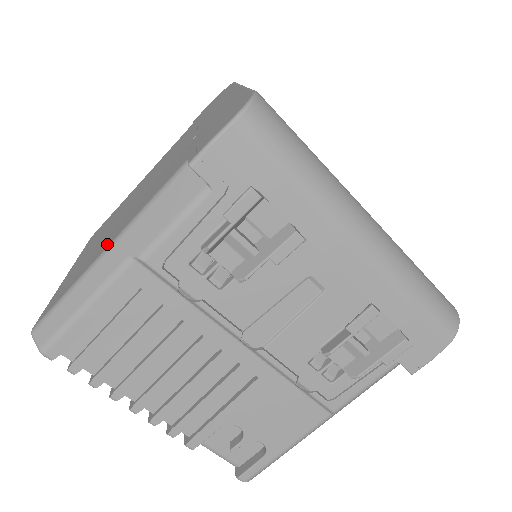
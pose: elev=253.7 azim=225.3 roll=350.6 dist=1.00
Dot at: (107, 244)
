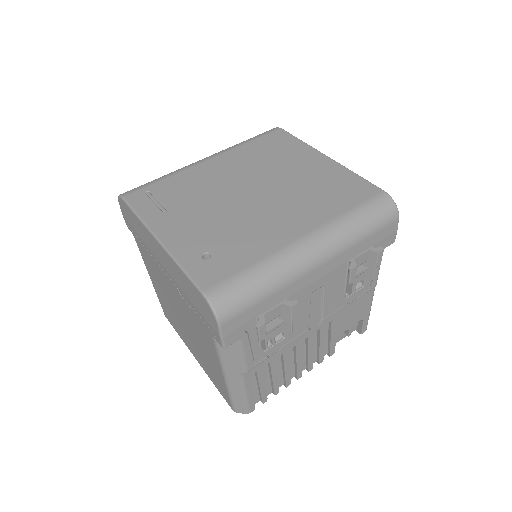
Dot at: (219, 372)
